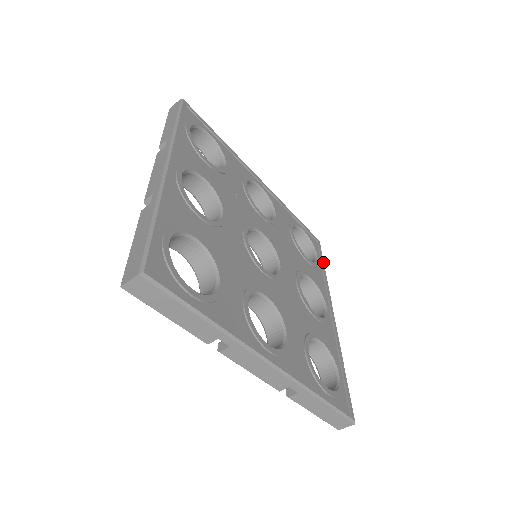
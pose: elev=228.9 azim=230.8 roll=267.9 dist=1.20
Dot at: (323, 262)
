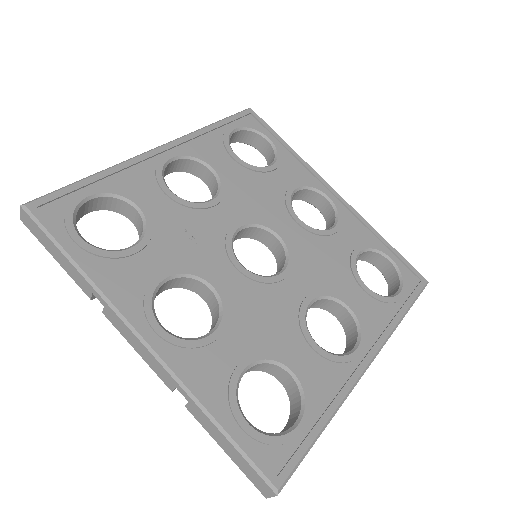
Dot at: (277, 136)
